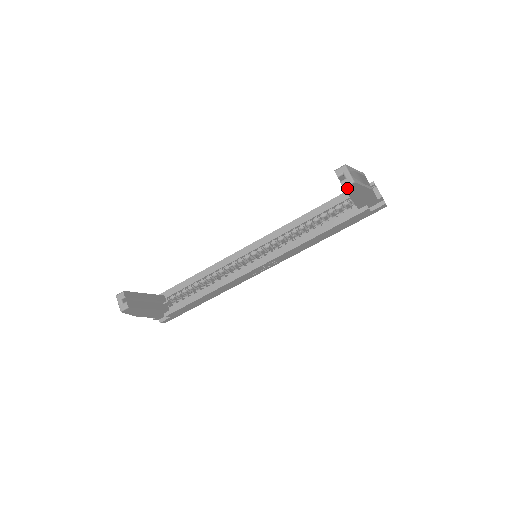
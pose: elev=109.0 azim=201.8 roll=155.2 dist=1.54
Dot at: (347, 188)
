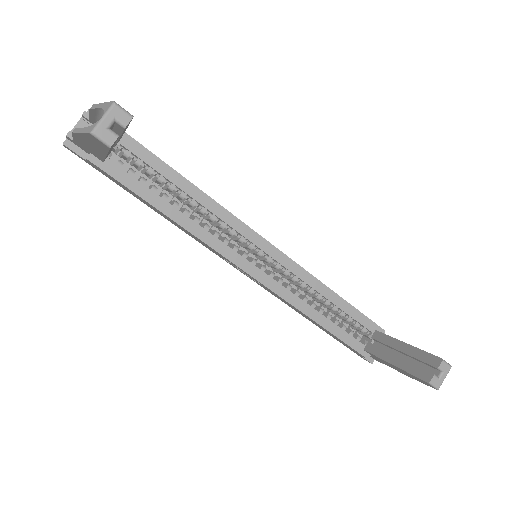
Dot at: (426, 382)
